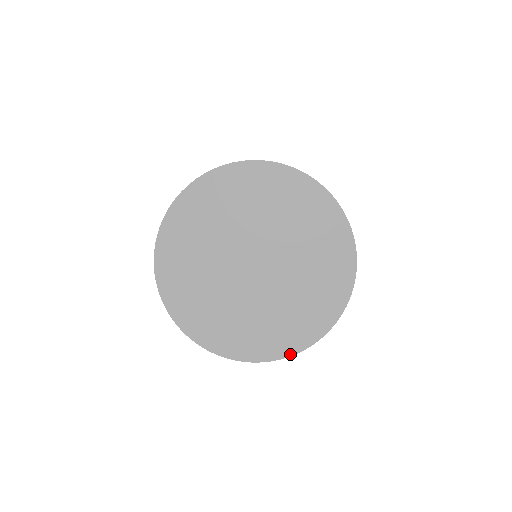
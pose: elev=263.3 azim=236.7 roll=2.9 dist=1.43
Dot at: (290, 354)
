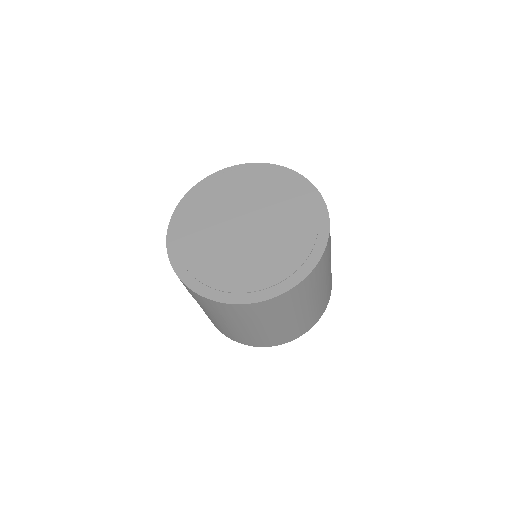
Dot at: (248, 302)
